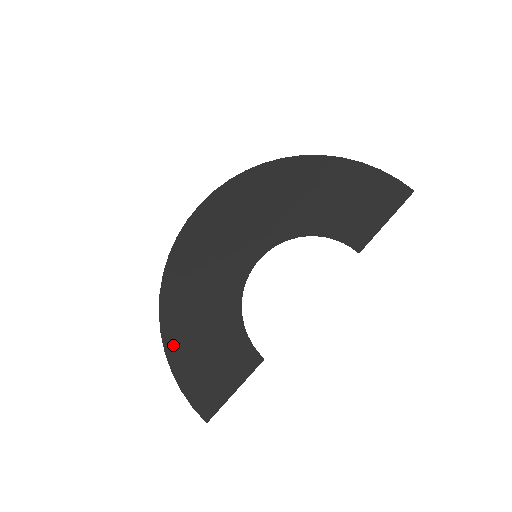
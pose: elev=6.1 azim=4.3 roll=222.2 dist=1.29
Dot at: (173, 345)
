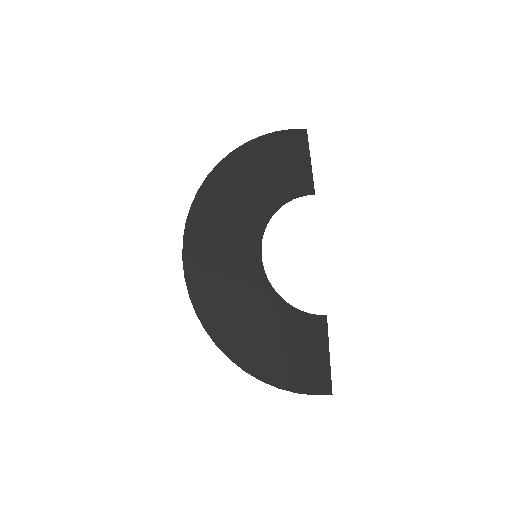
Dot at: (262, 370)
